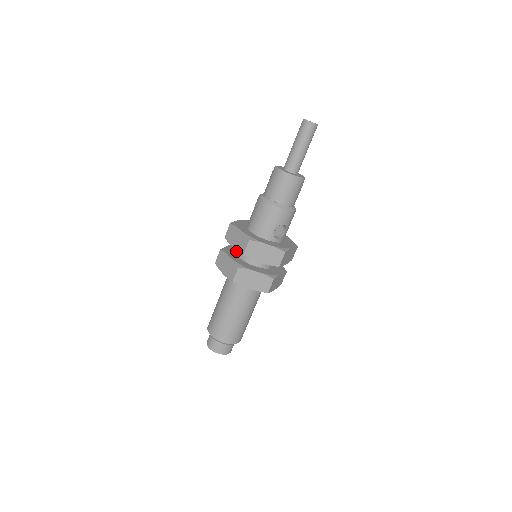
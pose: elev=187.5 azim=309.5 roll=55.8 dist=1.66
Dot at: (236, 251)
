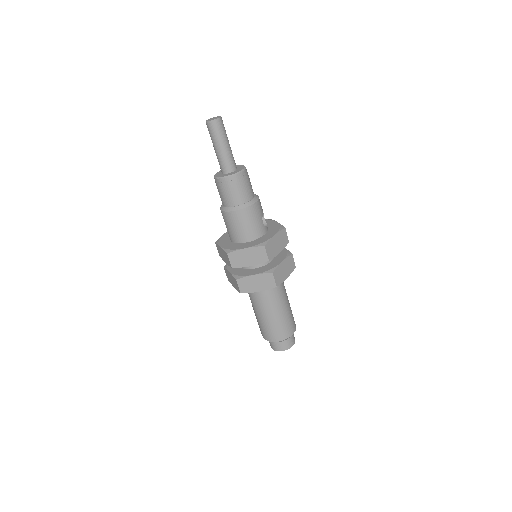
Dot at: (241, 269)
